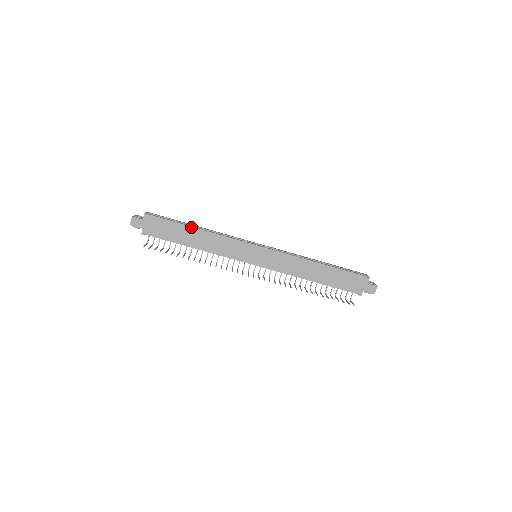
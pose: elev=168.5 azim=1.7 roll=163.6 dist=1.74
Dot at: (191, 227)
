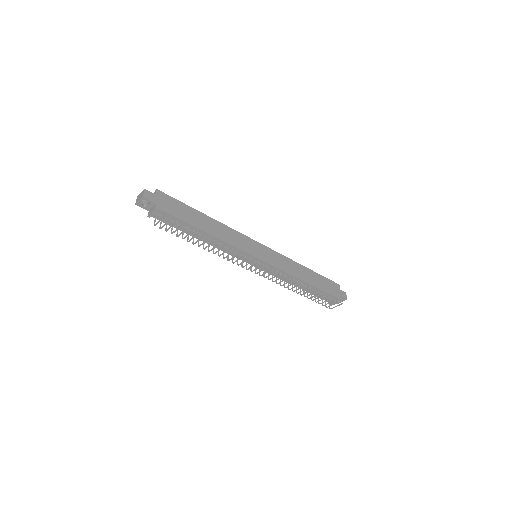
Dot at: (202, 213)
